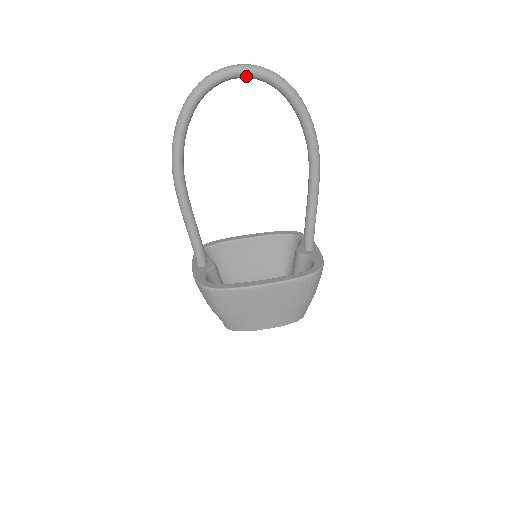
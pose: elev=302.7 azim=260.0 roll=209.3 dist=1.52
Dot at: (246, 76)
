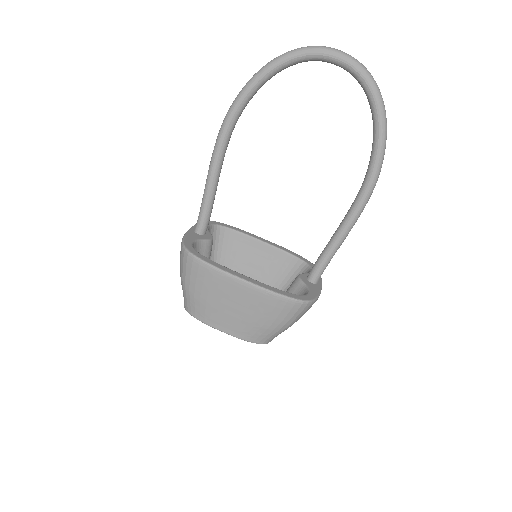
Dot at: (344, 66)
